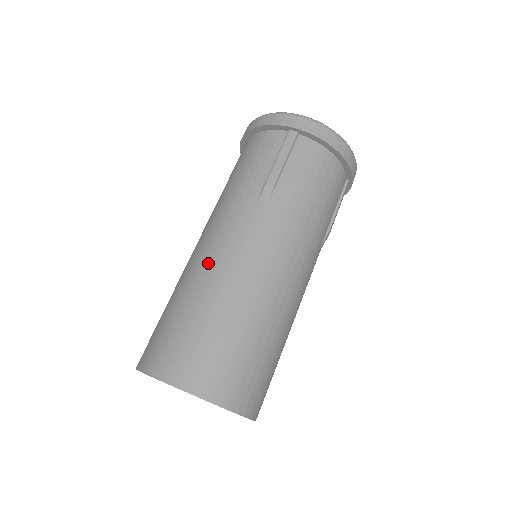
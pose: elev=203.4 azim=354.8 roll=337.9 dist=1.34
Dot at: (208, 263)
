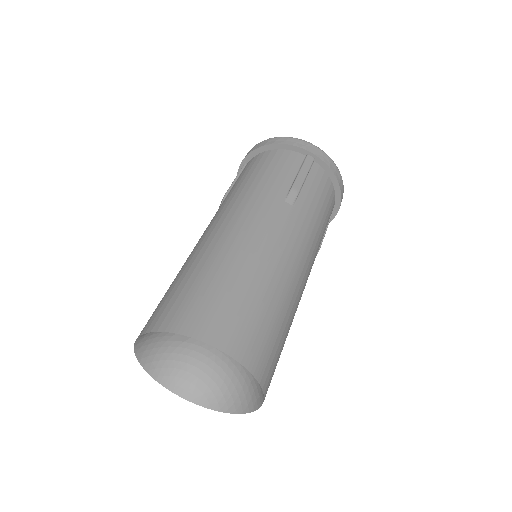
Dot at: (240, 242)
